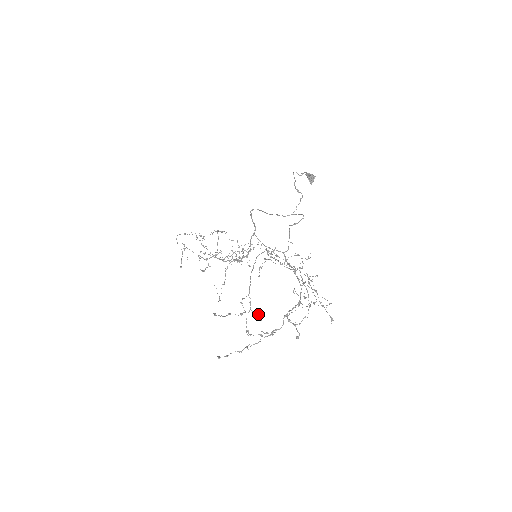
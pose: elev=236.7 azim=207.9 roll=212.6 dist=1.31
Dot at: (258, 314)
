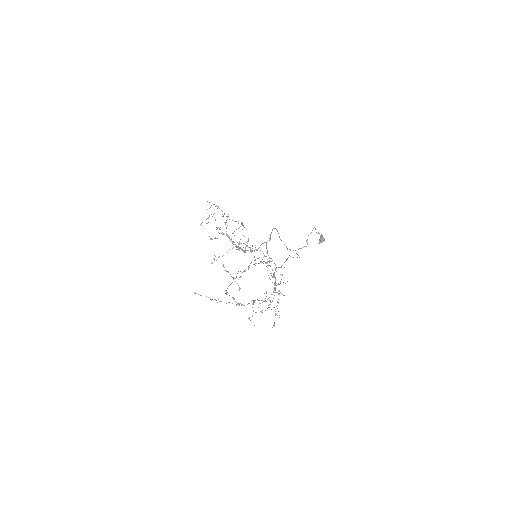
Dot at: (239, 287)
